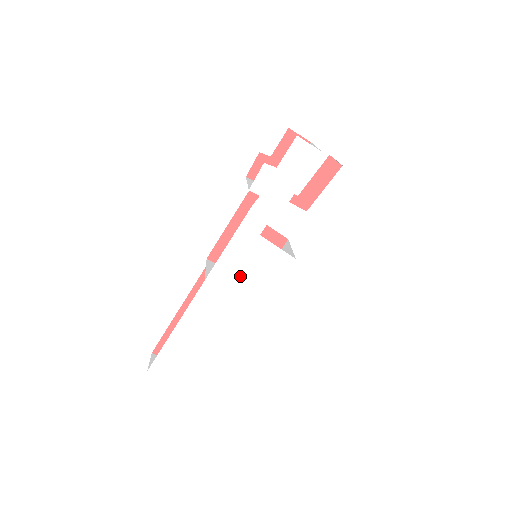
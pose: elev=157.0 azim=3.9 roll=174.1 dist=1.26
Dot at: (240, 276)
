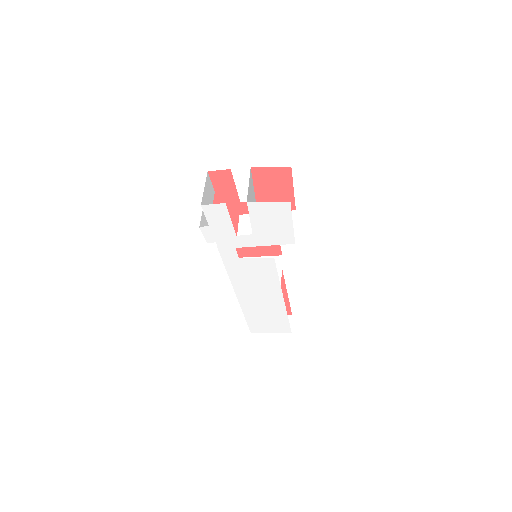
Dot at: (251, 279)
